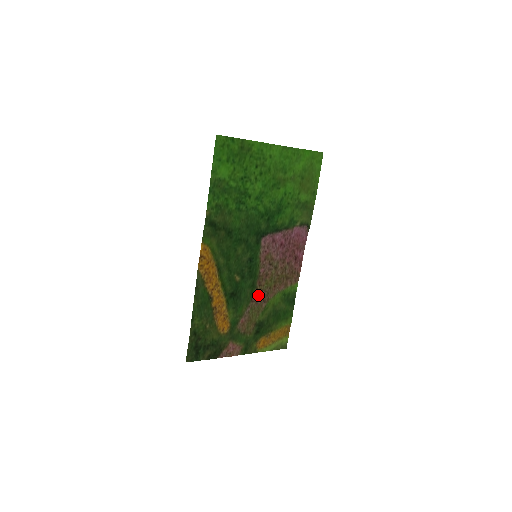
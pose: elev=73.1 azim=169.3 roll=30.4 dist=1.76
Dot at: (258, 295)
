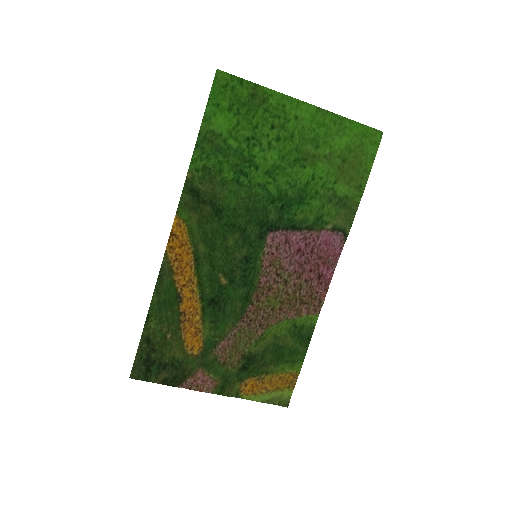
Dot at: (253, 314)
